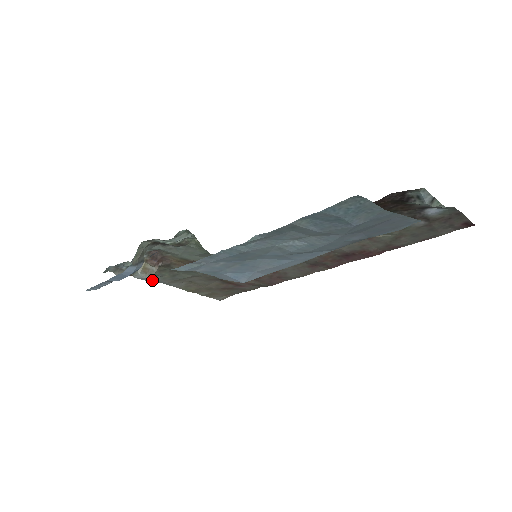
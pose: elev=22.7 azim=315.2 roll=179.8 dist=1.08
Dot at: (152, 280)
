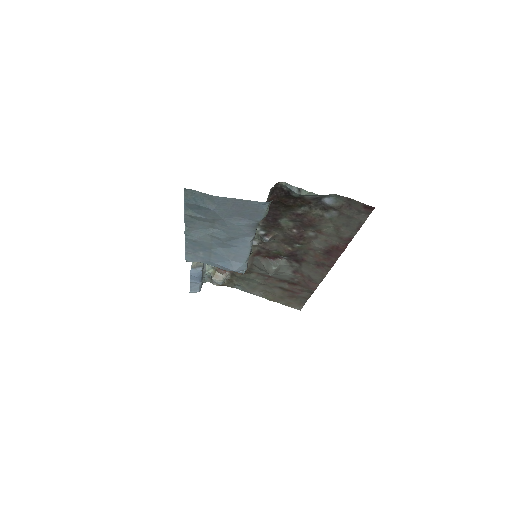
Dot at: occluded
